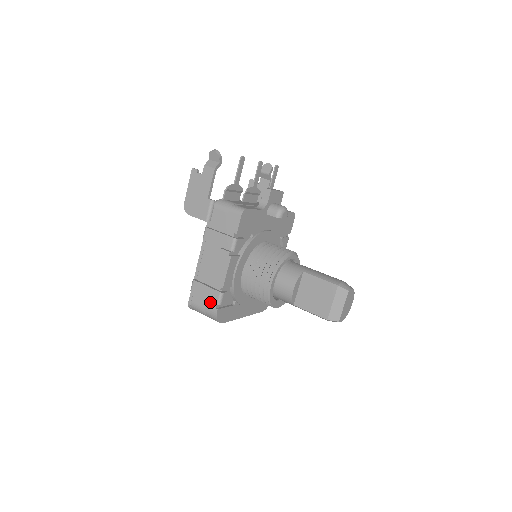
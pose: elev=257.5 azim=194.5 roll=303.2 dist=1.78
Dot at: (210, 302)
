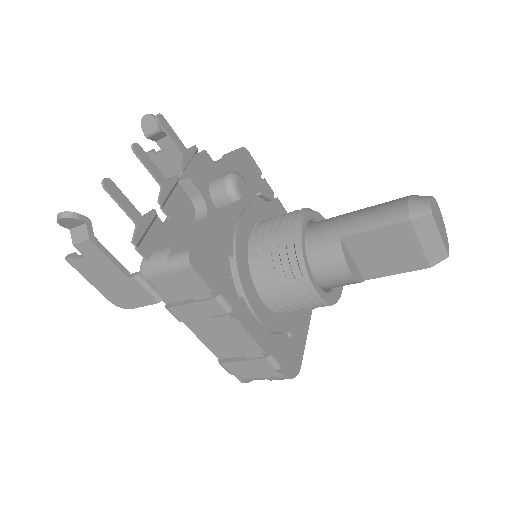
Dot at: (265, 372)
